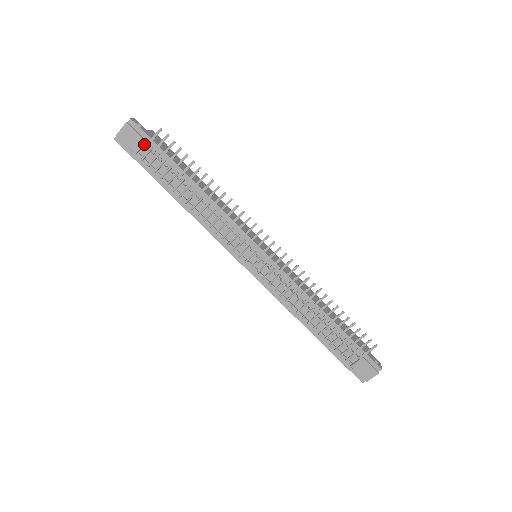
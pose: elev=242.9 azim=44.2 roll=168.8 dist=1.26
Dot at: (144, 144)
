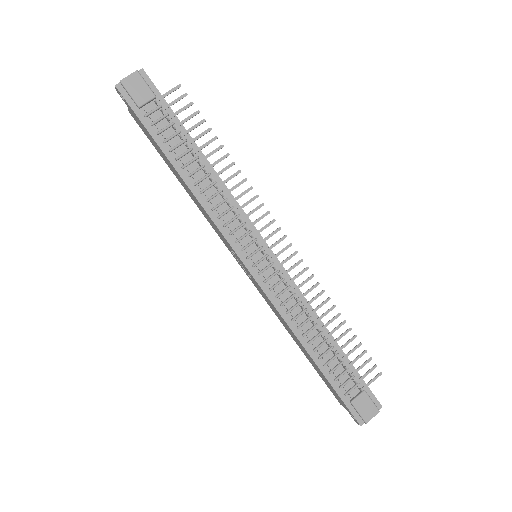
Dot at: (153, 99)
